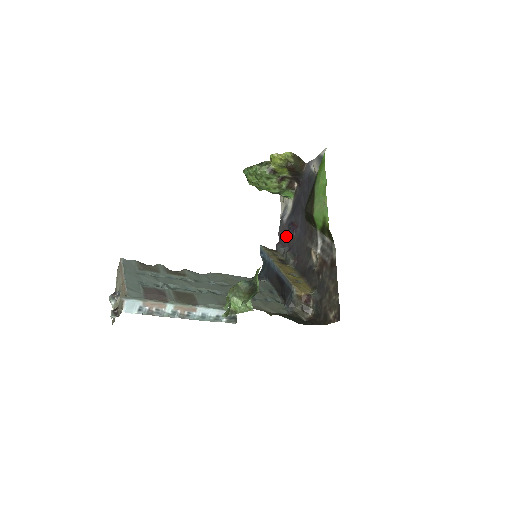
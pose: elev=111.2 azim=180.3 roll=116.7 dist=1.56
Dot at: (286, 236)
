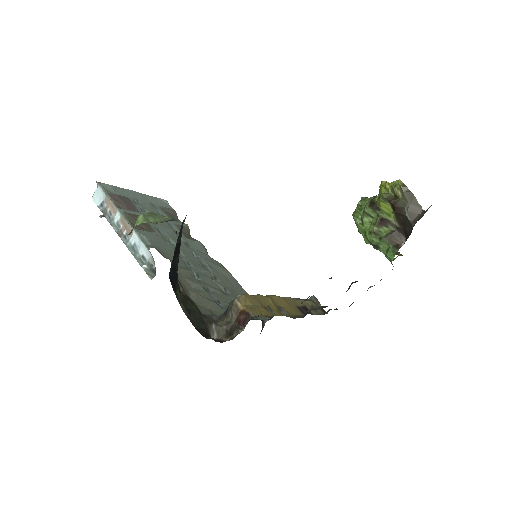
Dot at: occluded
